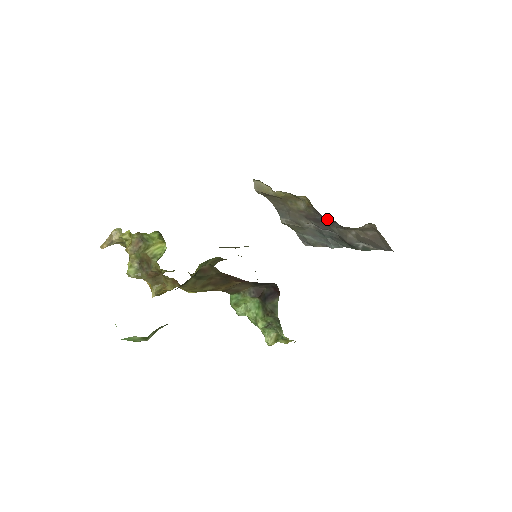
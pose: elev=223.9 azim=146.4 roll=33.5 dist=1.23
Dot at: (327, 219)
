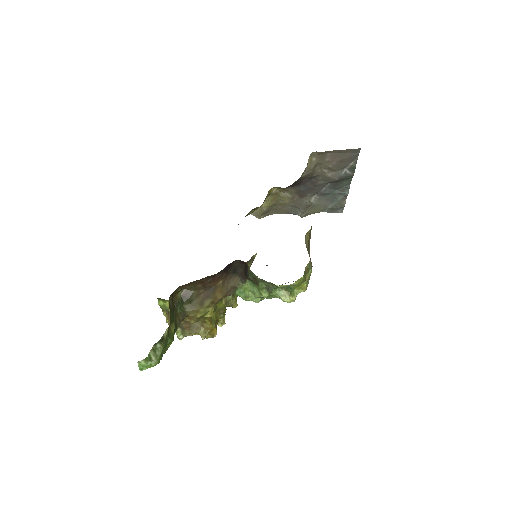
Dot at: (305, 183)
